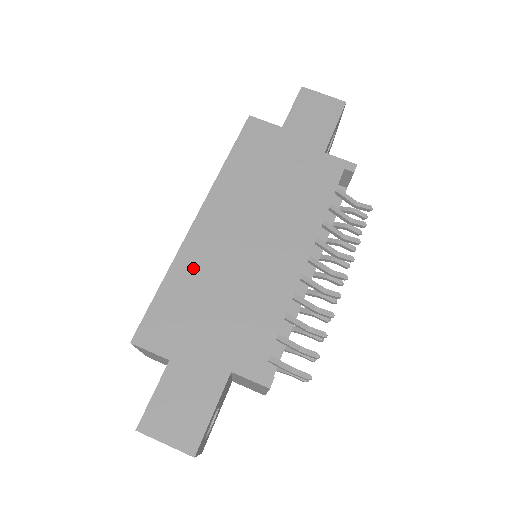
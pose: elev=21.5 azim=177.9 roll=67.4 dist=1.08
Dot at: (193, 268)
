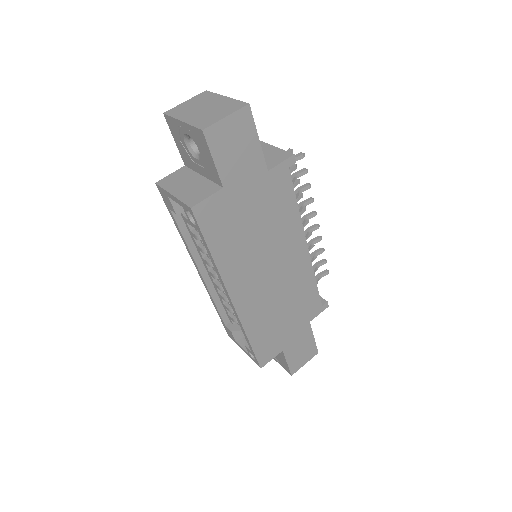
Dot at: (257, 319)
